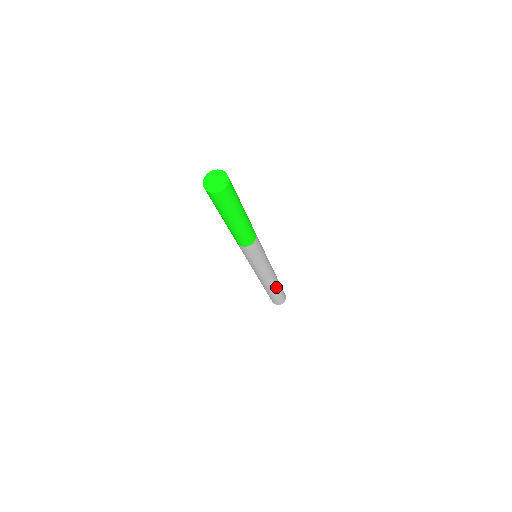
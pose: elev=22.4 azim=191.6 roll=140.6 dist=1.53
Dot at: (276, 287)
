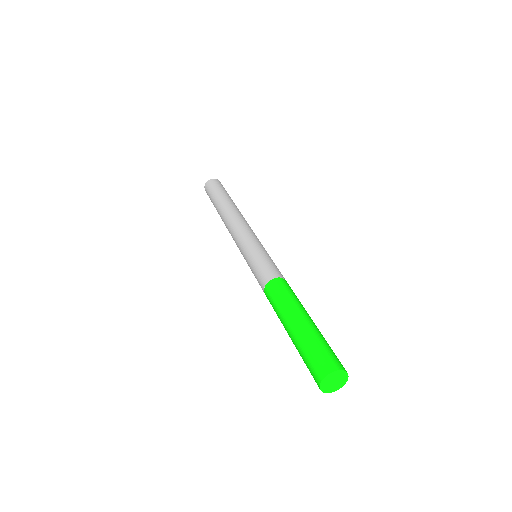
Dot at: occluded
